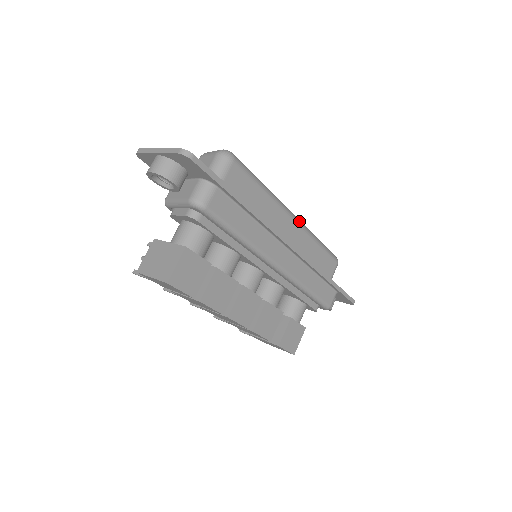
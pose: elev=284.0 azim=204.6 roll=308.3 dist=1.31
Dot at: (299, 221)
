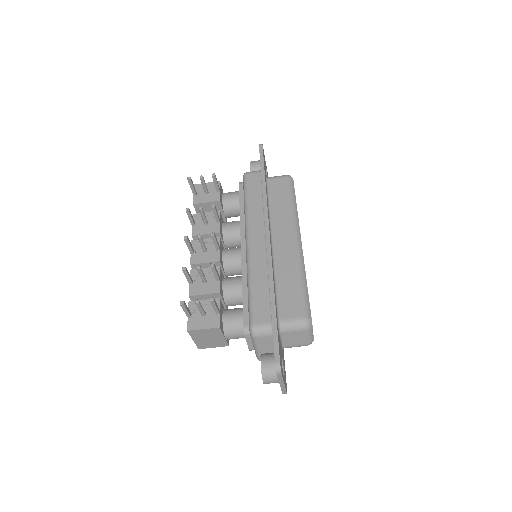
Dot at: occluded
